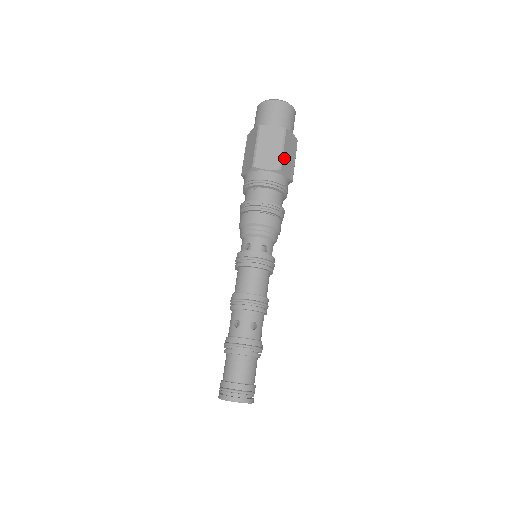
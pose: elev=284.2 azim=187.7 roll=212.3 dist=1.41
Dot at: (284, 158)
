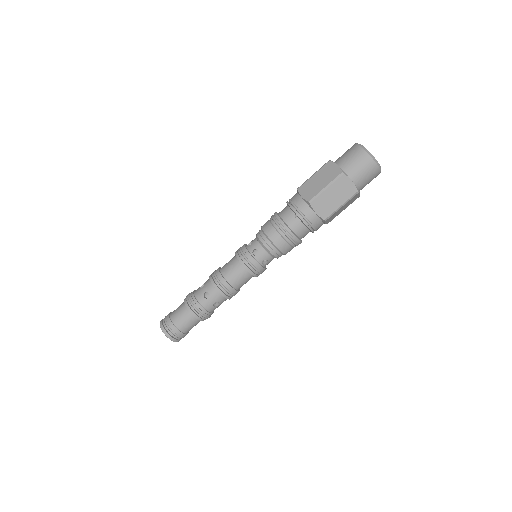
Dot at: (336, 212)
